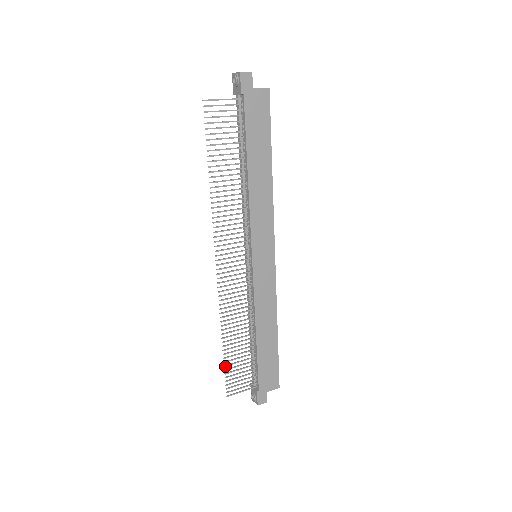
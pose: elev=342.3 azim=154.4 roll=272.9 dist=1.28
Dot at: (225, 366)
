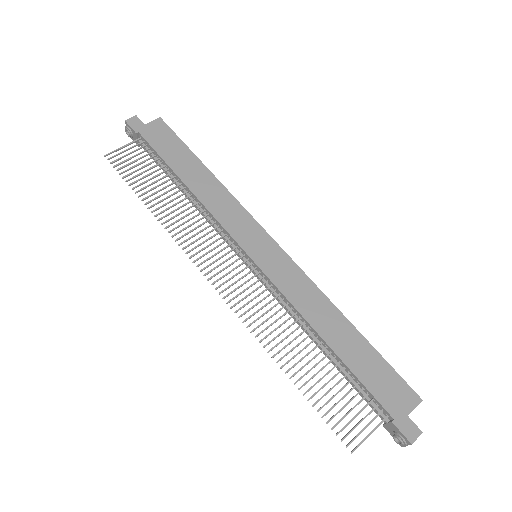
Dot at: (313, 405)
